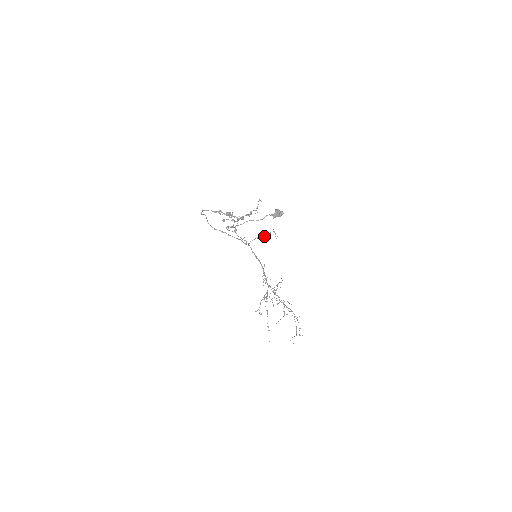
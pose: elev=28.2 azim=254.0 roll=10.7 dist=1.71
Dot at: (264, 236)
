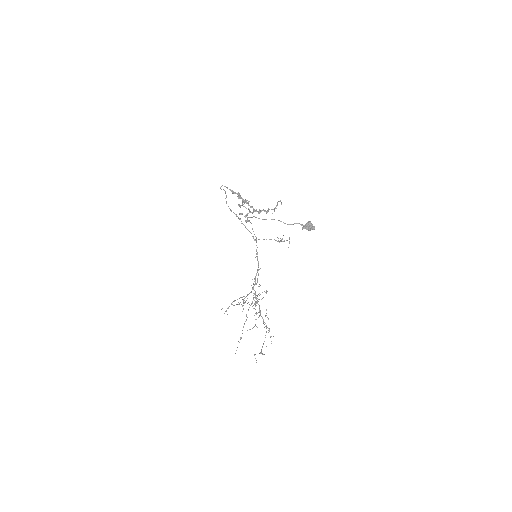
Dot at: (278, 241)
